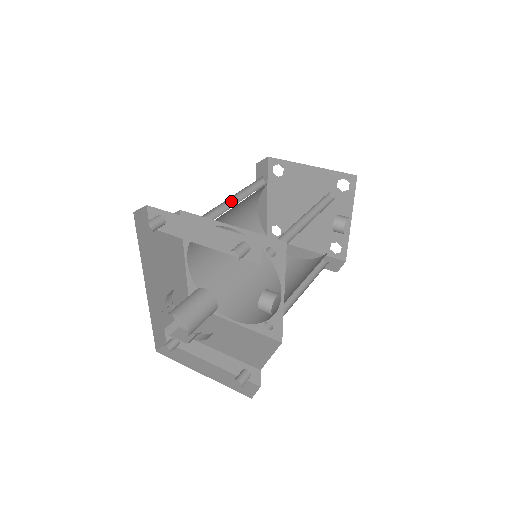
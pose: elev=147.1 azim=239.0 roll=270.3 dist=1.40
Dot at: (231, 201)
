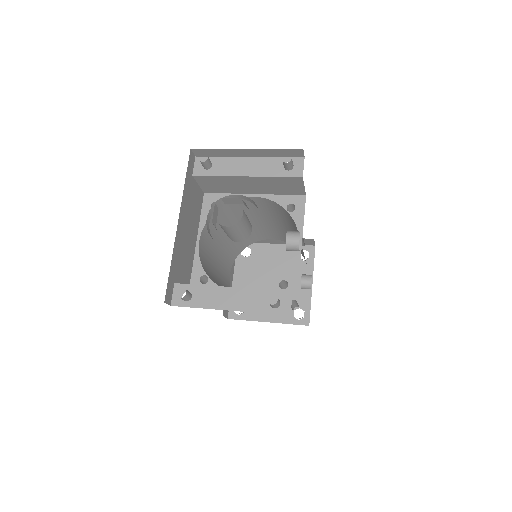
Dot at: occluded
